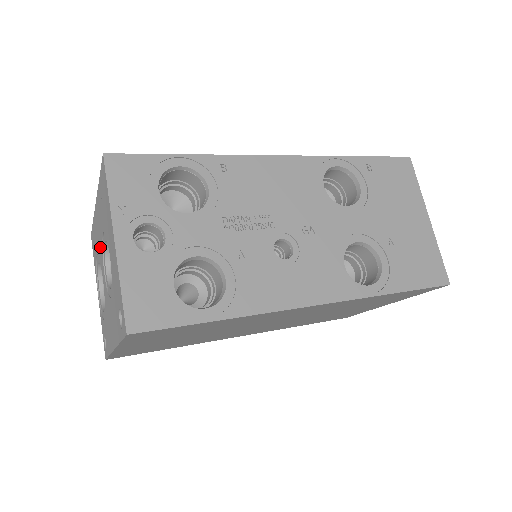
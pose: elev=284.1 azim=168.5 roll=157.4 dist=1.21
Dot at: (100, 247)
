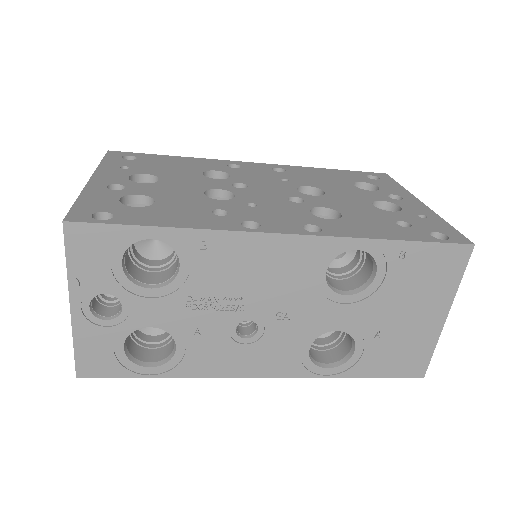
Dot at: occluded
